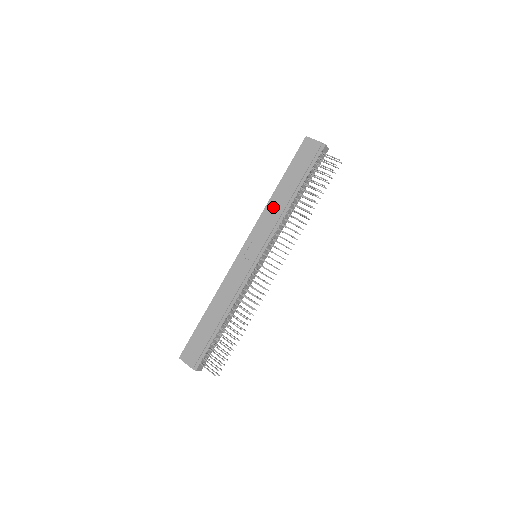
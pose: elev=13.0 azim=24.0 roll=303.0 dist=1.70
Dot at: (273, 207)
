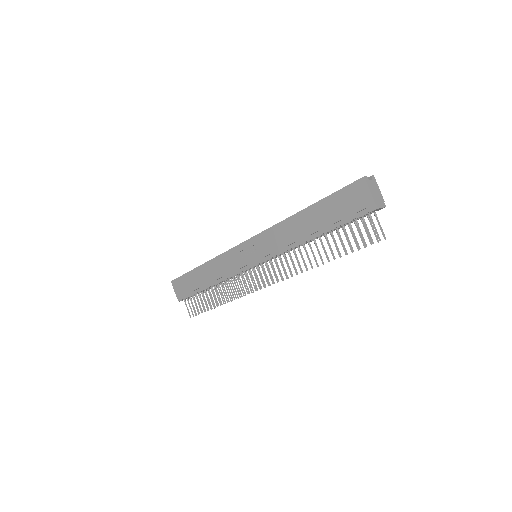
Dot at: (288, 229)
